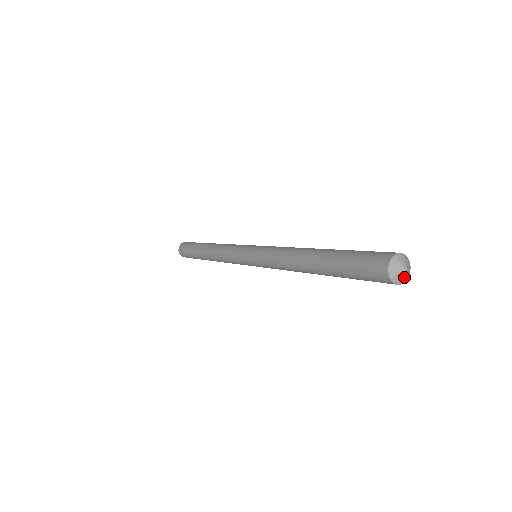
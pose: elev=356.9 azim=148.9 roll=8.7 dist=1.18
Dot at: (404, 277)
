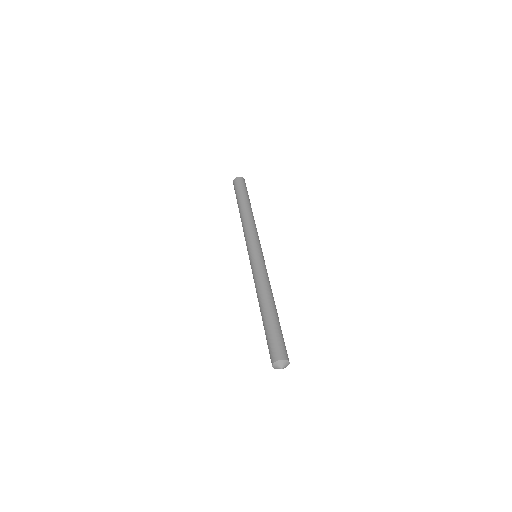
Dot at: (285, 367)
